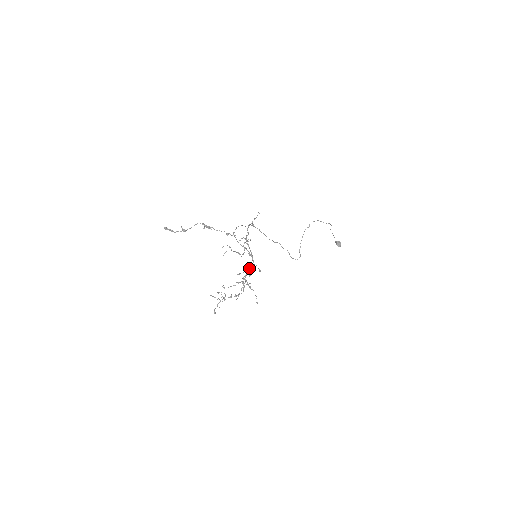
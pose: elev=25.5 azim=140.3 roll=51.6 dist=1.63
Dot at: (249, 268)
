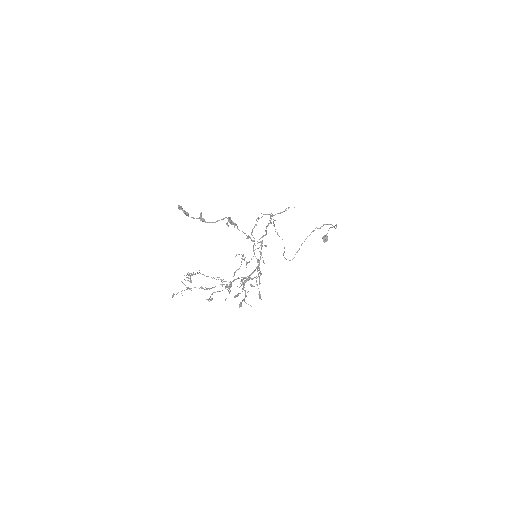
Dot at: (245, 277)
